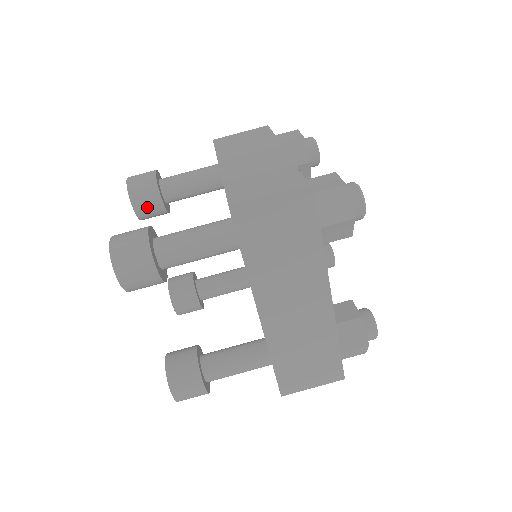
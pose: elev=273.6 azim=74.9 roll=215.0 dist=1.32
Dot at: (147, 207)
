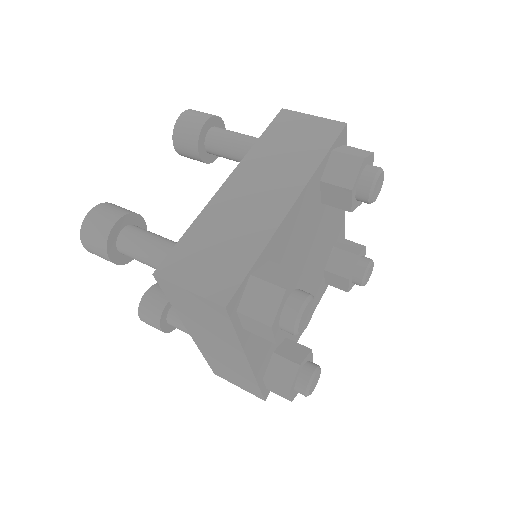
Dot at: occluded
